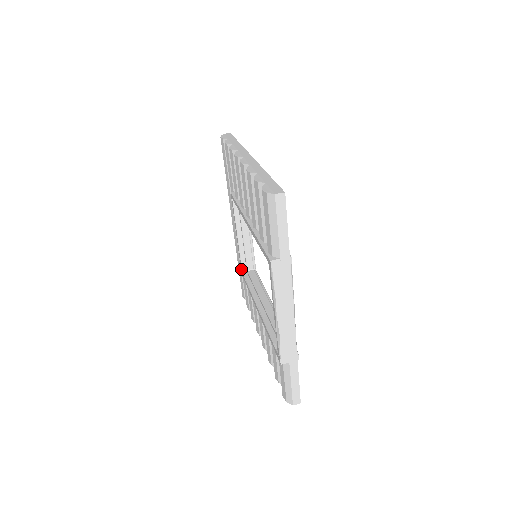
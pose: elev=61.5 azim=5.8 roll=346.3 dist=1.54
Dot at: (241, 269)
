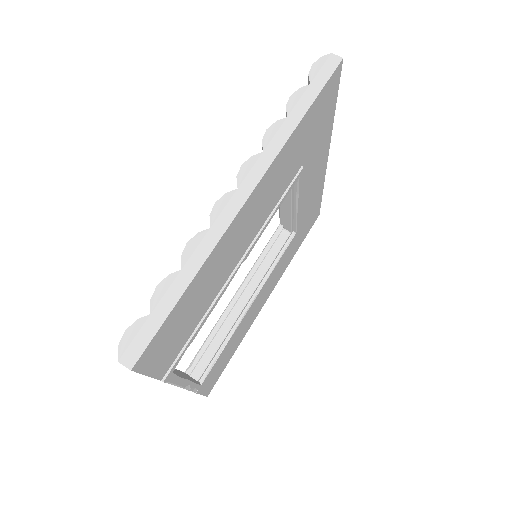
Dot at: occluded
